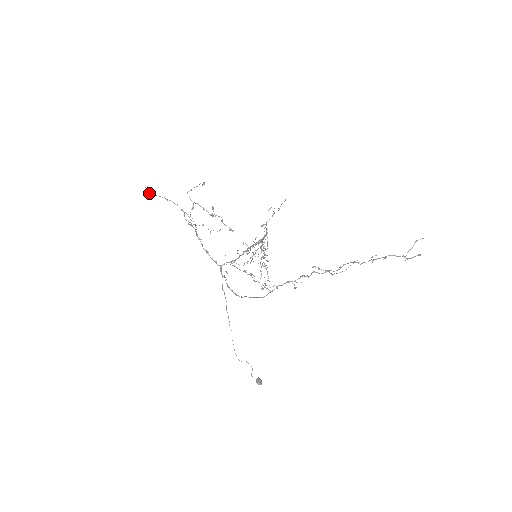
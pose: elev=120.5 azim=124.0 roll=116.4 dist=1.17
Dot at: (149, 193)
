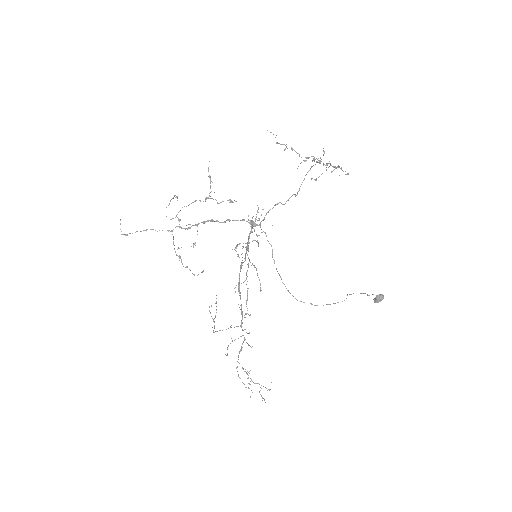
Dot at: (122, 234)
